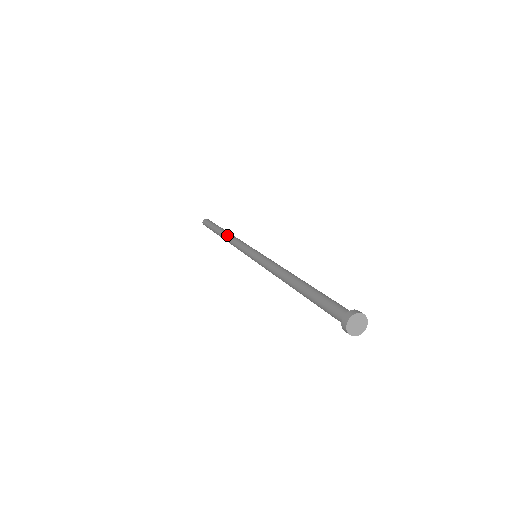
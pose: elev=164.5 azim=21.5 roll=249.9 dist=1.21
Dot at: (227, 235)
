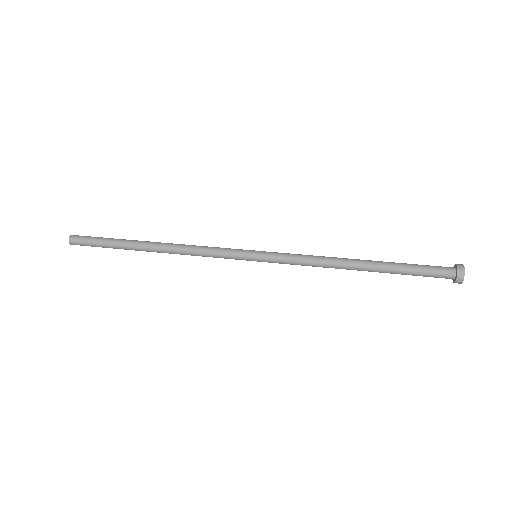
Dot at: (169, 251)
